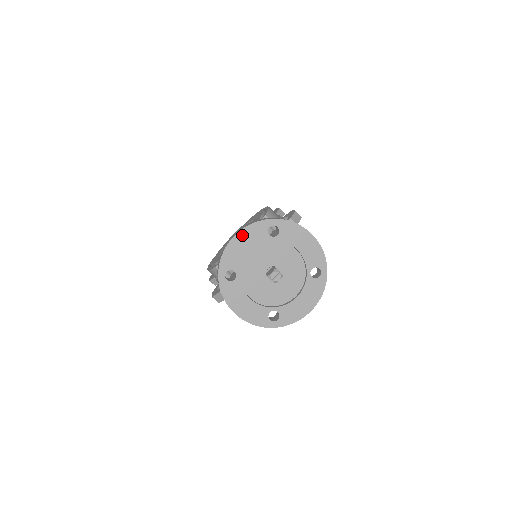
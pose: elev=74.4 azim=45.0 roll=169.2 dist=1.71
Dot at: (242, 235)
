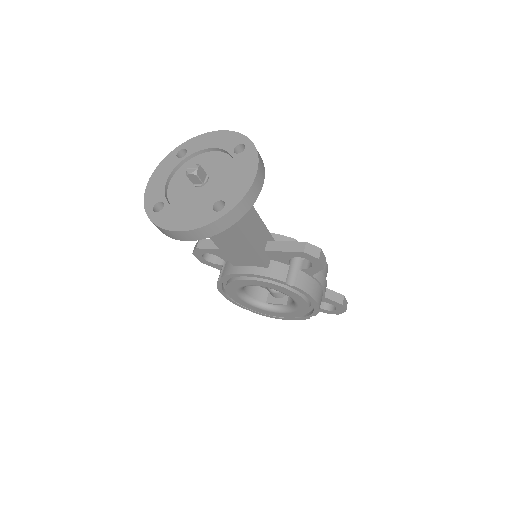
Dot at: (222, 134)
